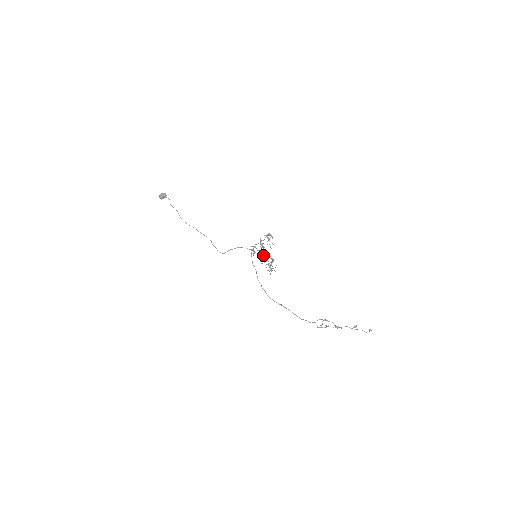
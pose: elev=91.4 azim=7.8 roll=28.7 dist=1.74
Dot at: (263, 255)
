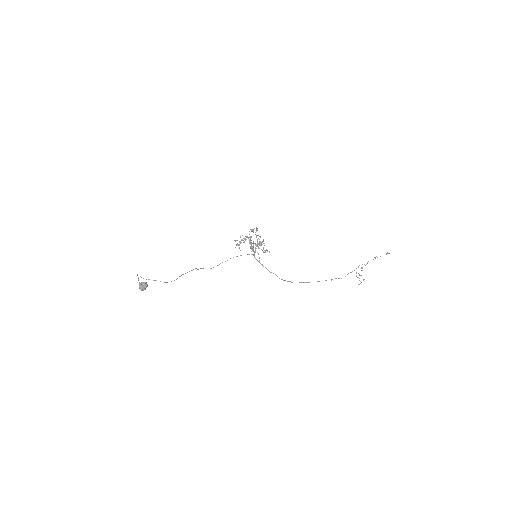
Dot at: occluded
